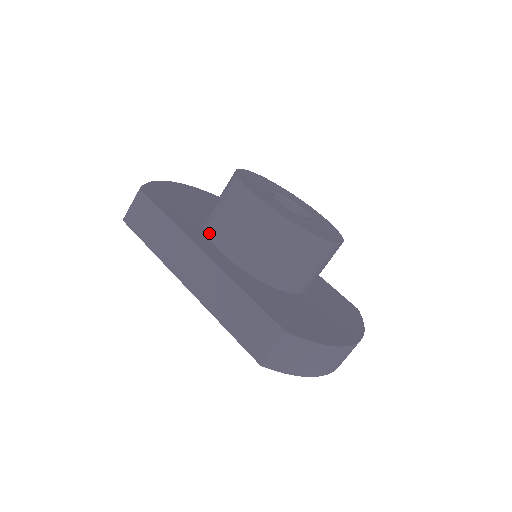
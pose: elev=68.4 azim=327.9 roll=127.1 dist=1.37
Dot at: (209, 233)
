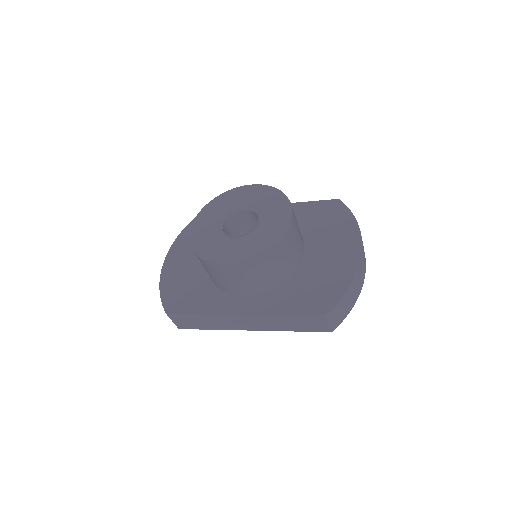
Dot at: (225, 291)
